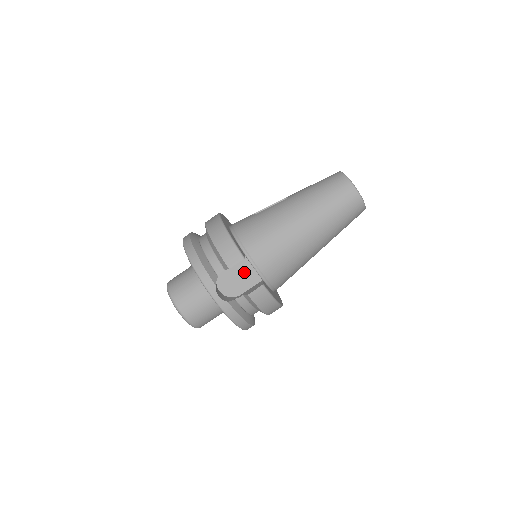
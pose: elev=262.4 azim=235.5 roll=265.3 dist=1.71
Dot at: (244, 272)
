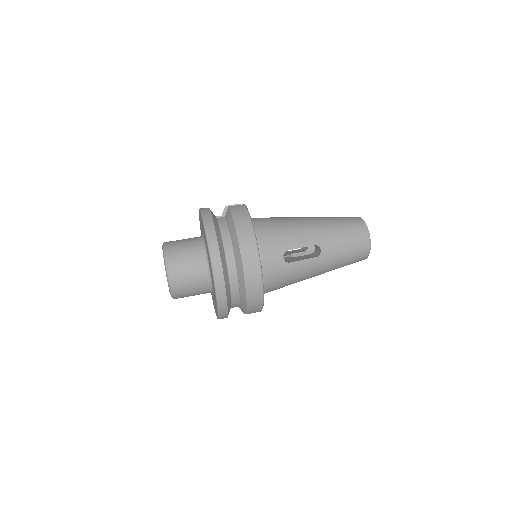
Dot at: occluded
